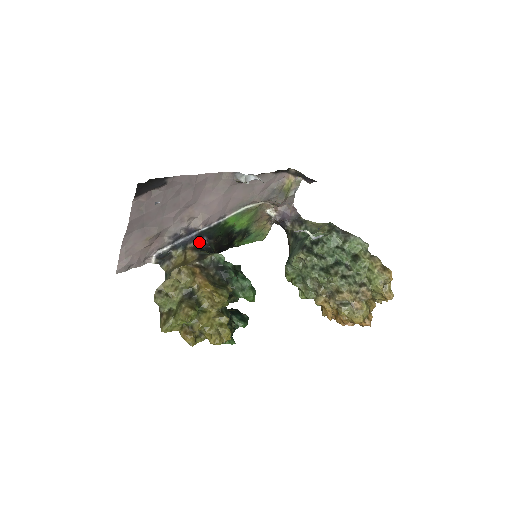
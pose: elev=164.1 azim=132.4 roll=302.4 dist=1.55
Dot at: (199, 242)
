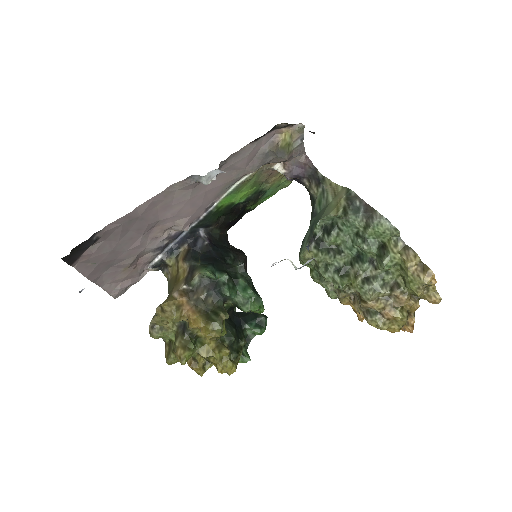
Dot at: (192, 241)
